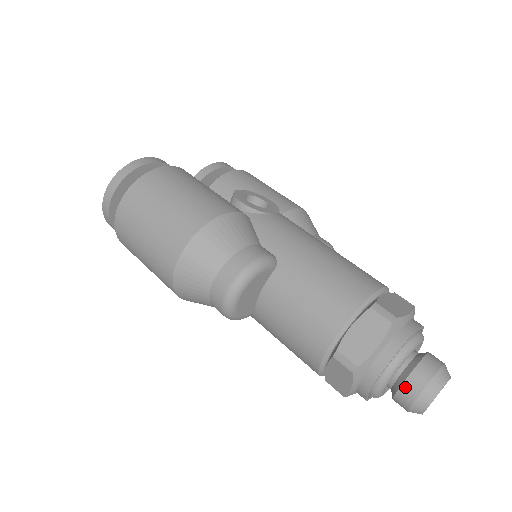
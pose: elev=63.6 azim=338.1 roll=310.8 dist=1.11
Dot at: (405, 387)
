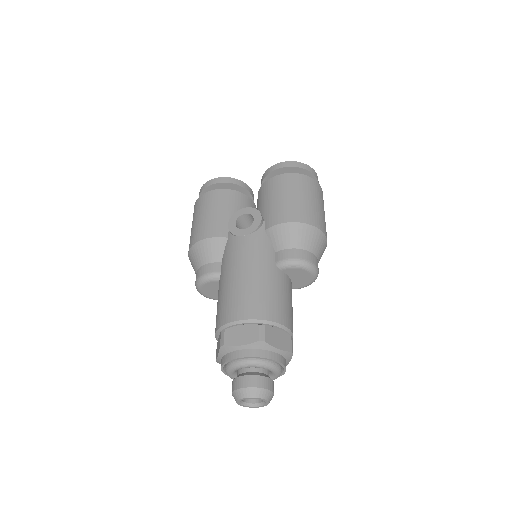
Dot at: occluded
